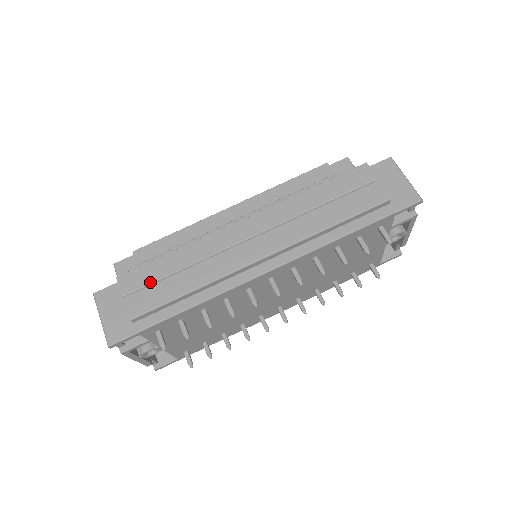
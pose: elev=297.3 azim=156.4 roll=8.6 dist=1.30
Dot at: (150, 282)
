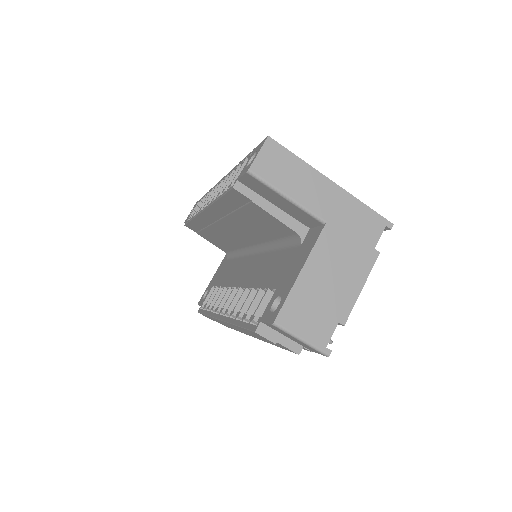
Dot at: occluded
